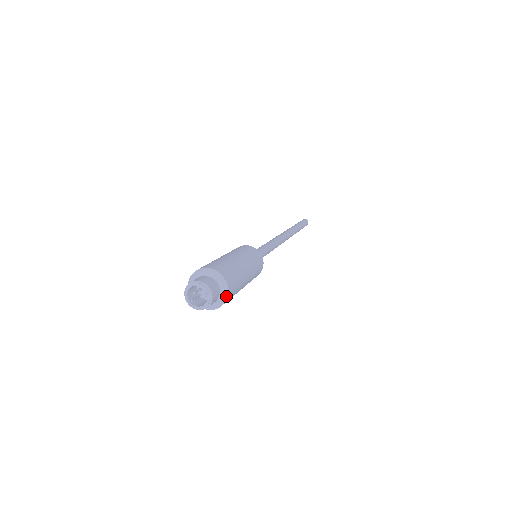
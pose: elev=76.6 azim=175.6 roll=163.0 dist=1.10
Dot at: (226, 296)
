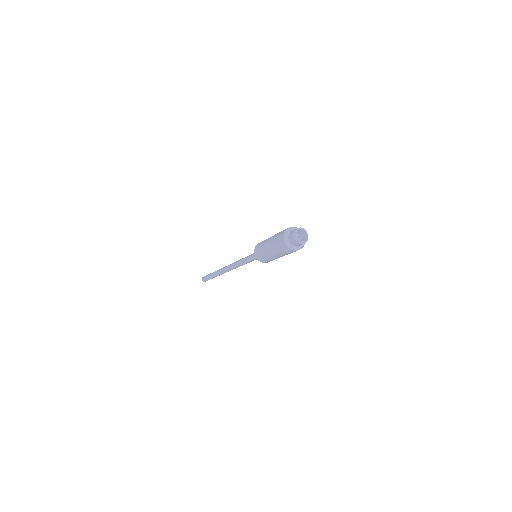
Dot at: occluded
